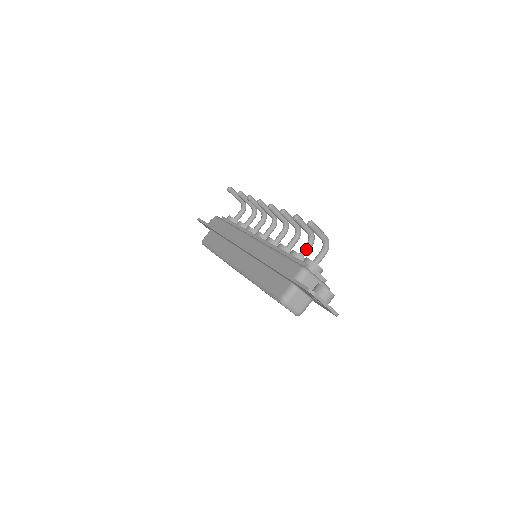
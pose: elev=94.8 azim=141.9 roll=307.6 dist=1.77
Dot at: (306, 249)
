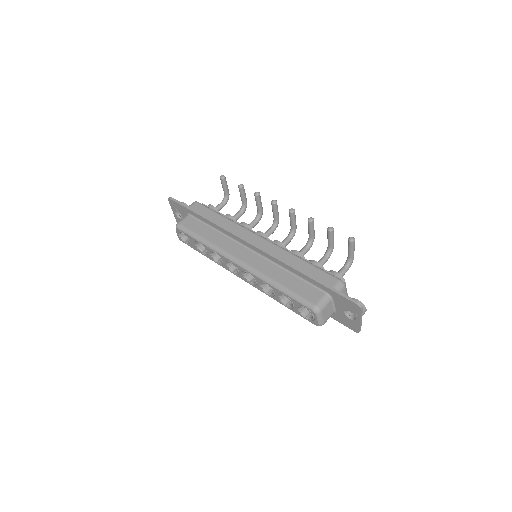
Dot at: (324, 262)
